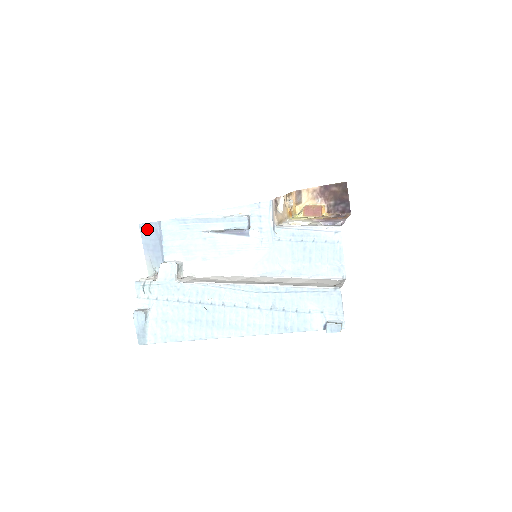
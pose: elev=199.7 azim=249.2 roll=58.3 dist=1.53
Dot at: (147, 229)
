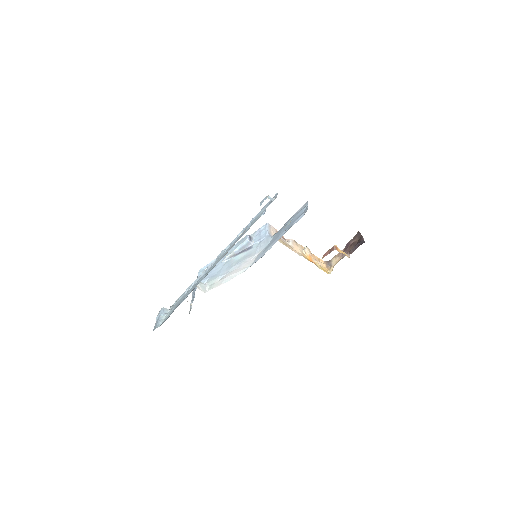
Dot at: occluded
